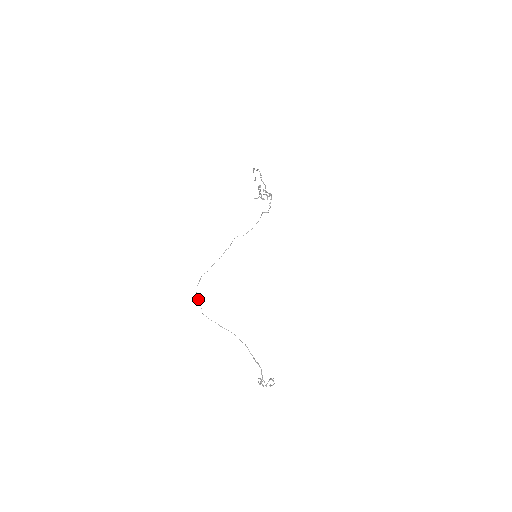
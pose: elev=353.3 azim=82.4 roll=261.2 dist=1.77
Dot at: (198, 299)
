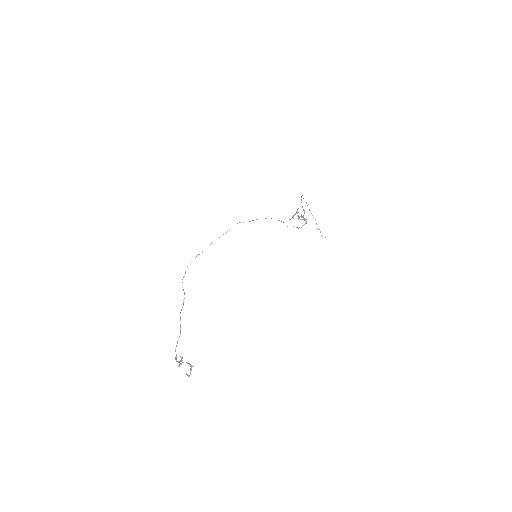
Dot at: occluded
